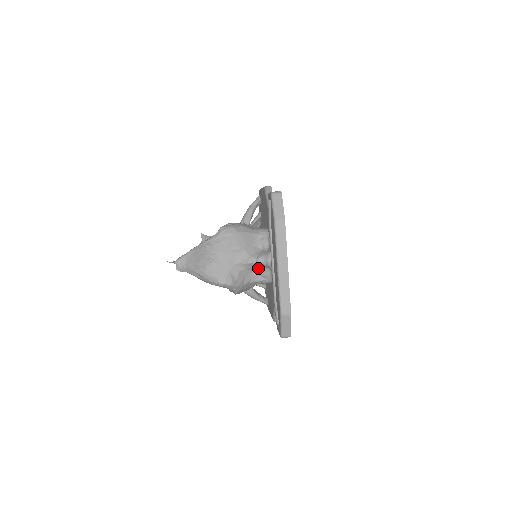
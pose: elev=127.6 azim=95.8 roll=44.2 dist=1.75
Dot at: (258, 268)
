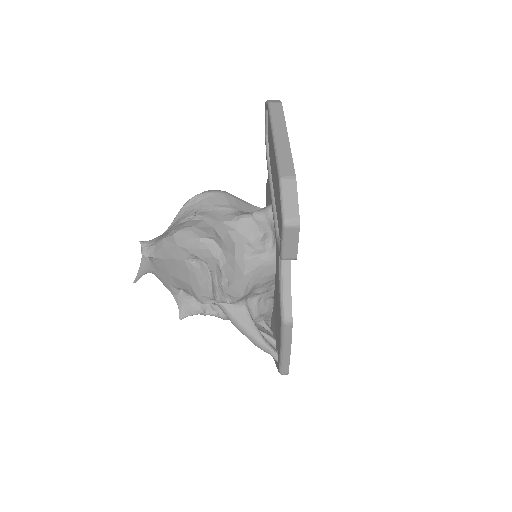
Dot at: (255, 234)
